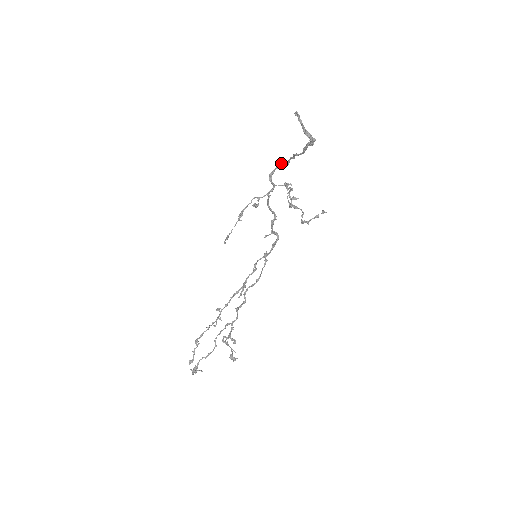
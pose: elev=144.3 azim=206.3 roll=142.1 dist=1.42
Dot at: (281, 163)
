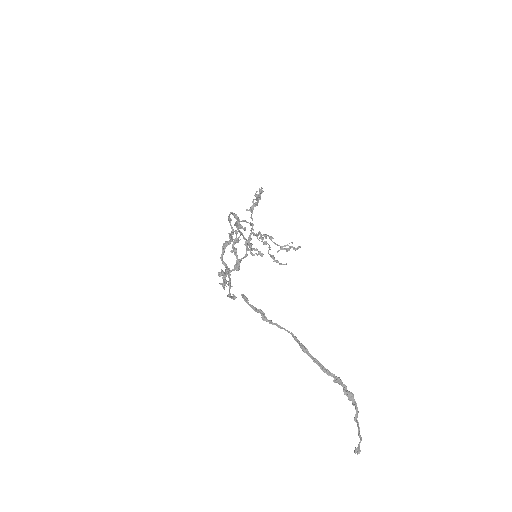
Dot at: occluded
